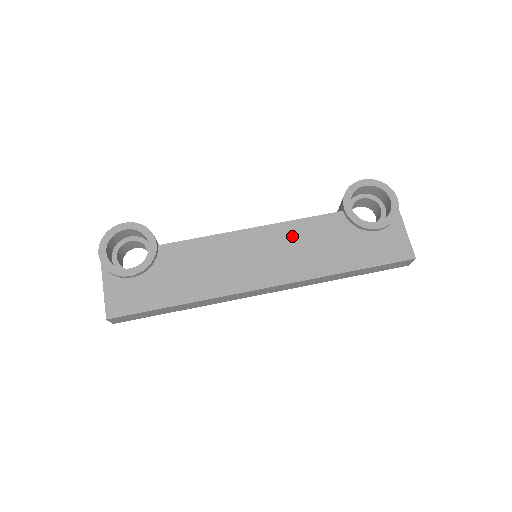
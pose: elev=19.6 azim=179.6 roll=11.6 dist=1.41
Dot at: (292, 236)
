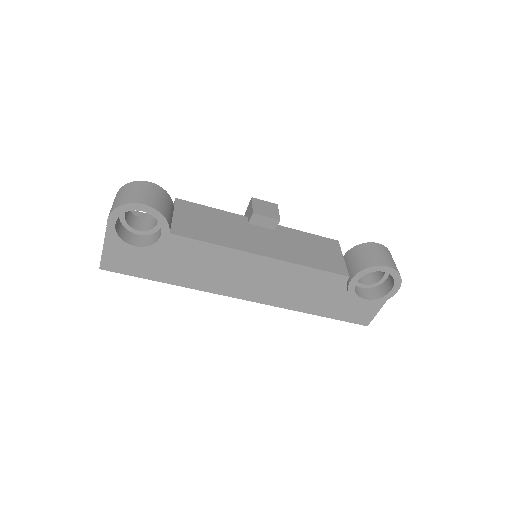
Dot at: (293, 276)
